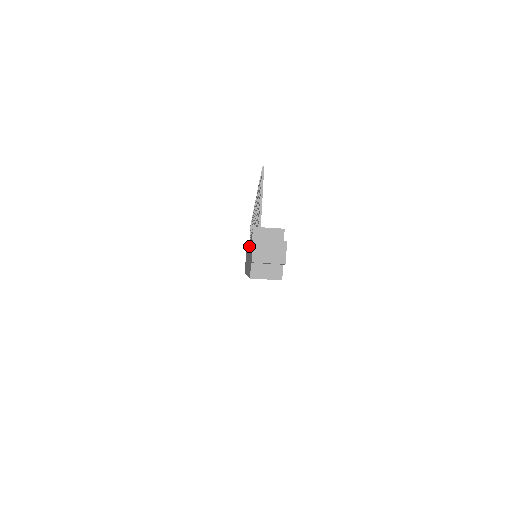
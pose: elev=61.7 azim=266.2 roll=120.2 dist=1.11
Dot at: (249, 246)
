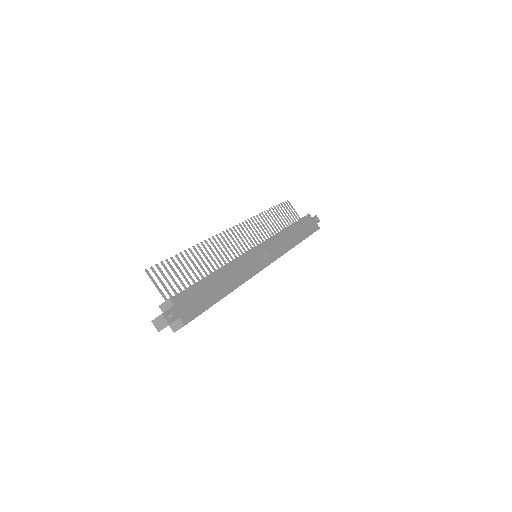
Dot at: occluded
